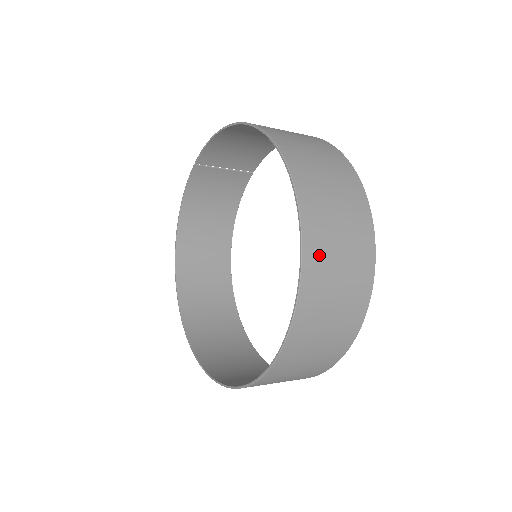
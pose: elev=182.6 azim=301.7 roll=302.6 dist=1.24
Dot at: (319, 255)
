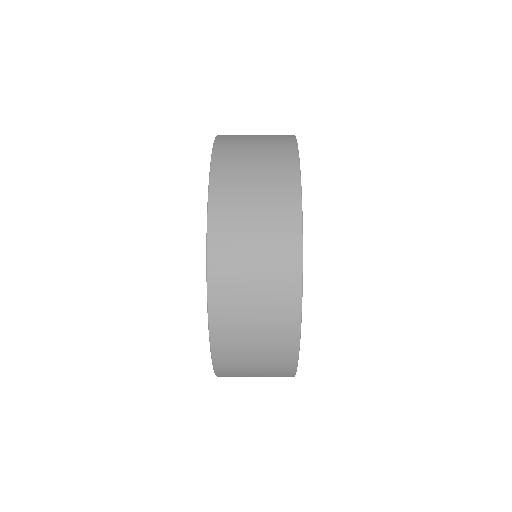
Dot at: (230, 360)
